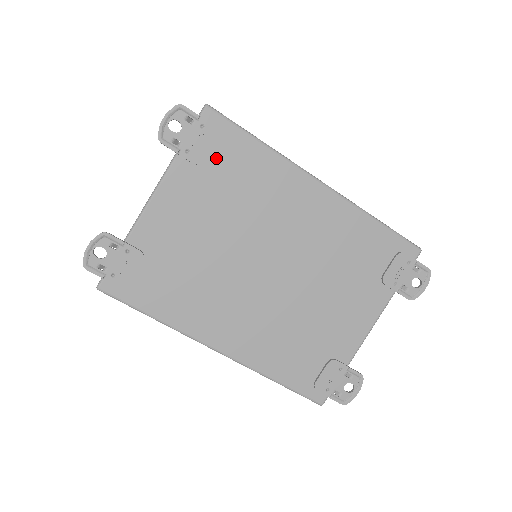
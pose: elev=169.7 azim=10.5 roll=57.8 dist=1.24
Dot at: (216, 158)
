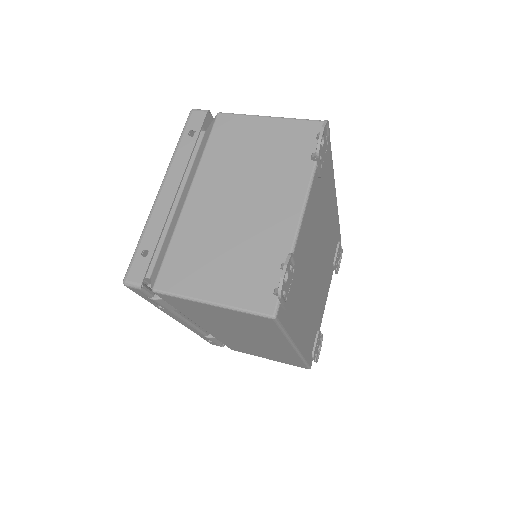
Dot at: occluded
